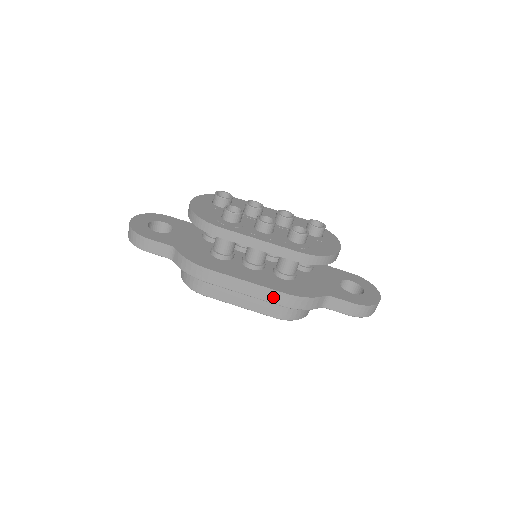
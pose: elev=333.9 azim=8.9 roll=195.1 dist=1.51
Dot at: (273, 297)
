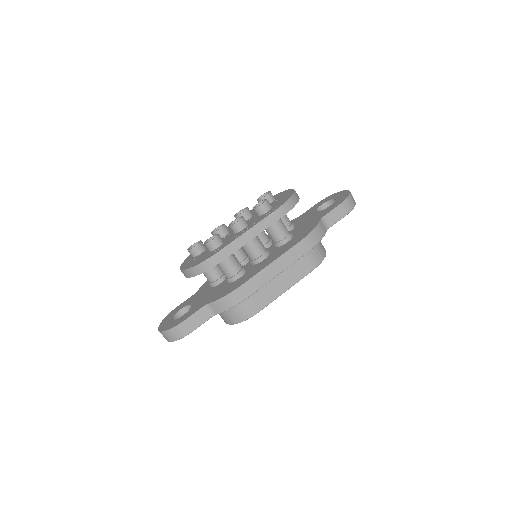
Dot at: (296, 253)
